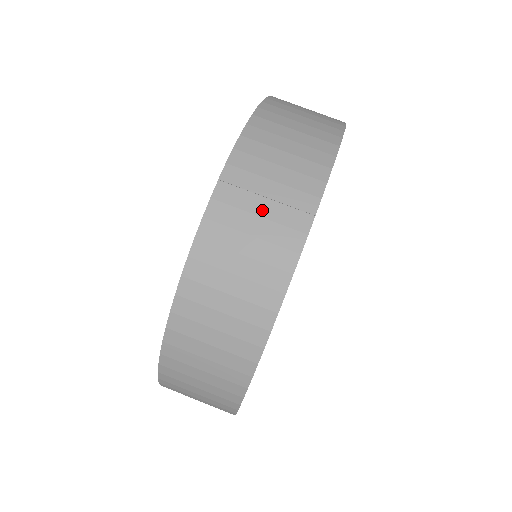
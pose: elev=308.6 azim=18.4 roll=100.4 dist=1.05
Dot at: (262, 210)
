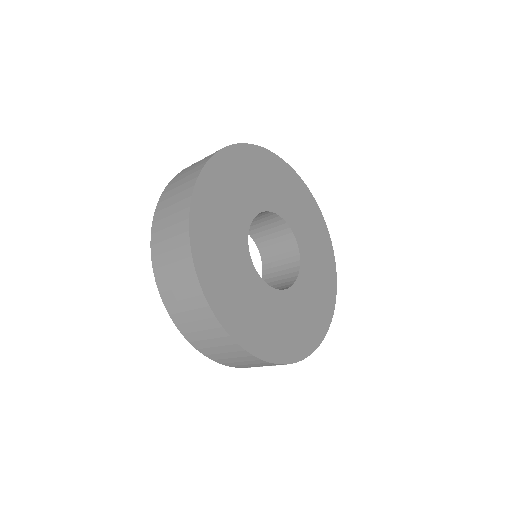
Dot at: occluded
